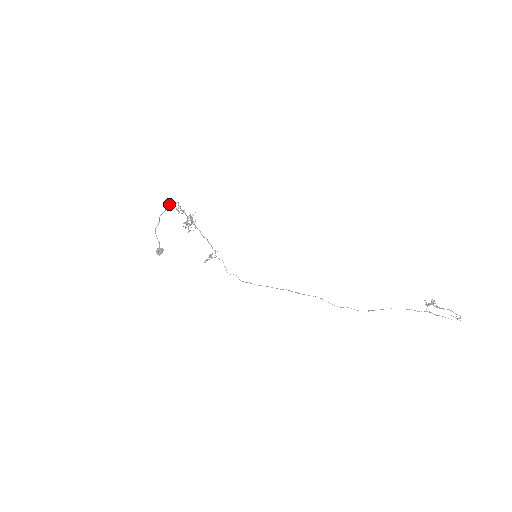
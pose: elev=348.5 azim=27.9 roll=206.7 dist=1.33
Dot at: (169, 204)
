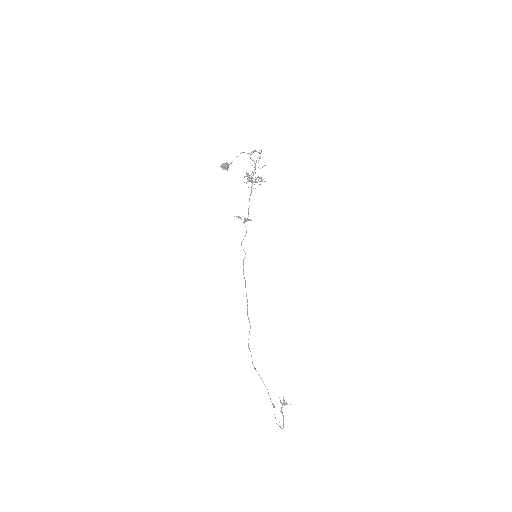
Dot at: occluded
